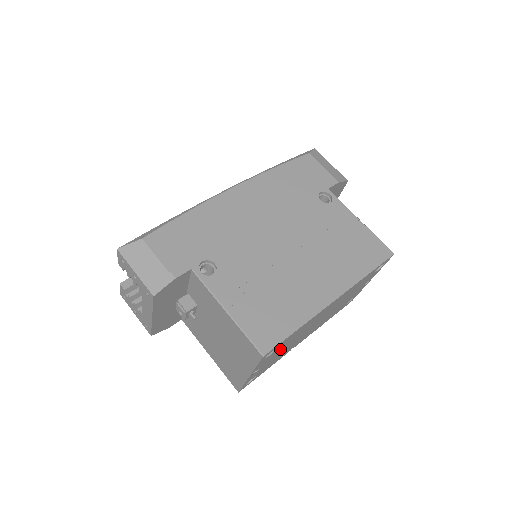
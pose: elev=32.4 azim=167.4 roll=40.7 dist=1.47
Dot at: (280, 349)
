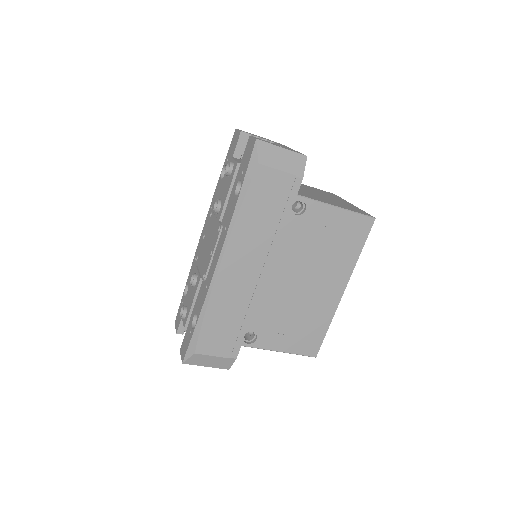
Dot at: occluded
